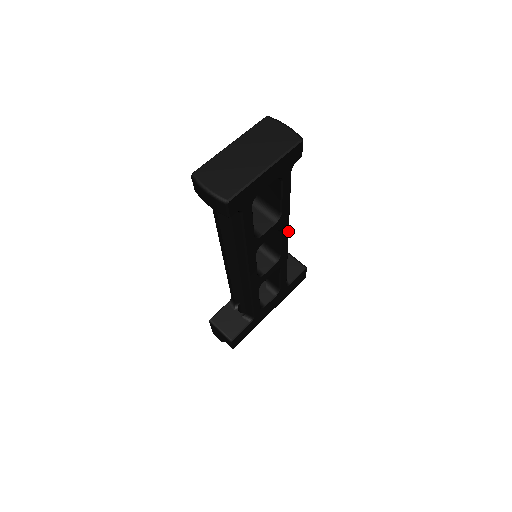
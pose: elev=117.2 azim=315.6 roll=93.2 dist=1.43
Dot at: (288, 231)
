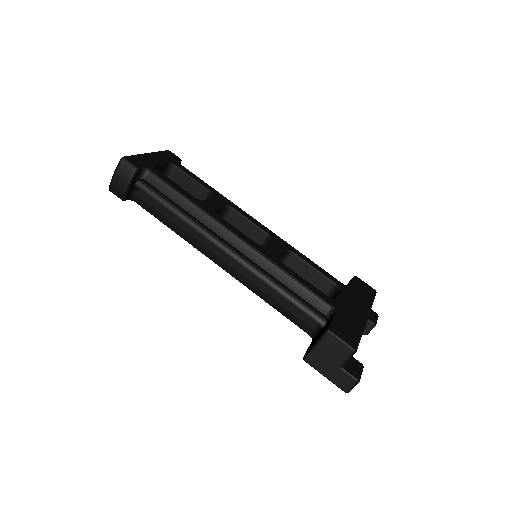
Dot at: (246, 213)
